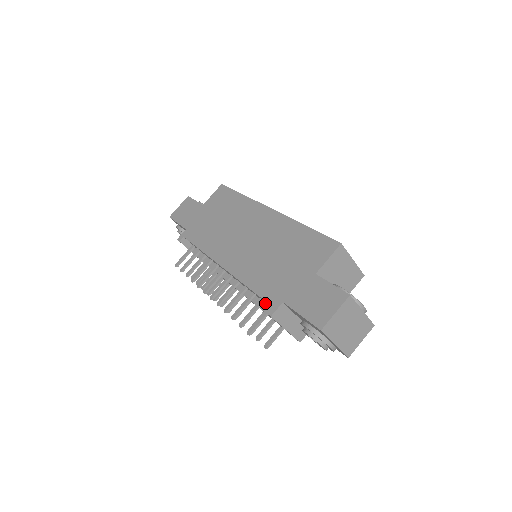
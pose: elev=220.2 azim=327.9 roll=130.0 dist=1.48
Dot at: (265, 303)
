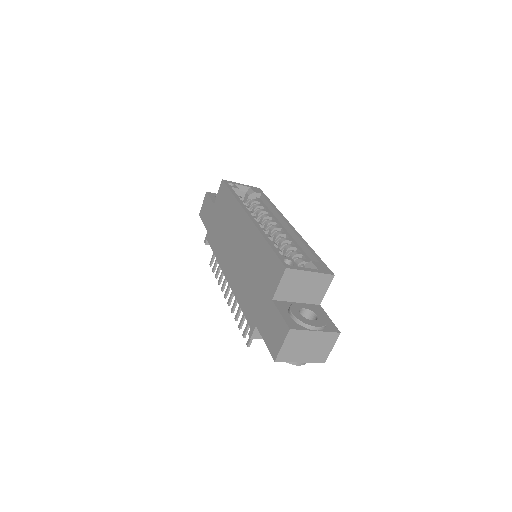
Dot at: occluded
